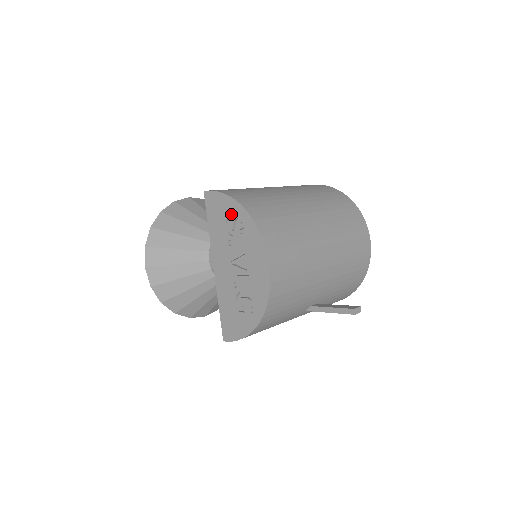
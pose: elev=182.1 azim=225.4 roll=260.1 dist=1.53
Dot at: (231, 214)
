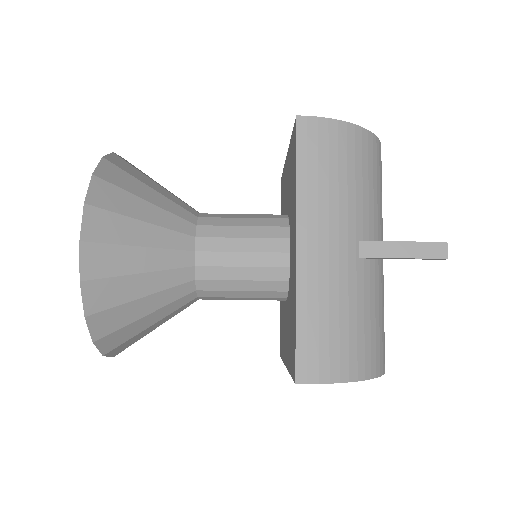
Dot at: occluded
